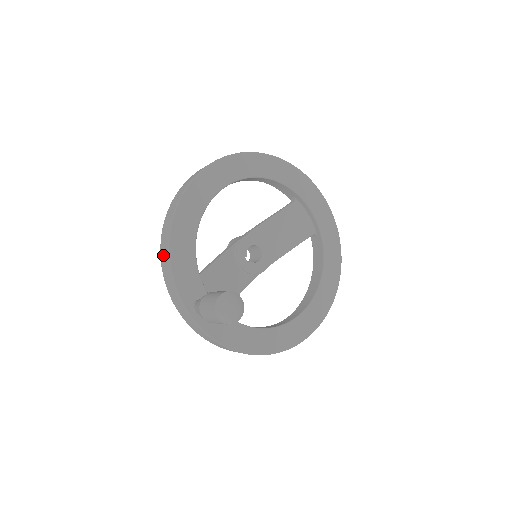
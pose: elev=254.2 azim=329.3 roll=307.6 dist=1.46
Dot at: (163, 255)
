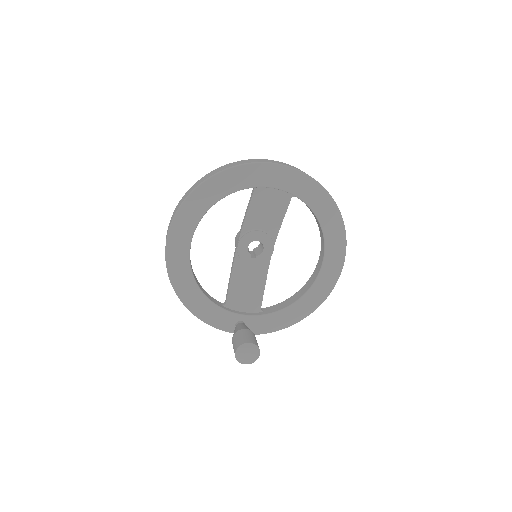
Dot at: occluded
